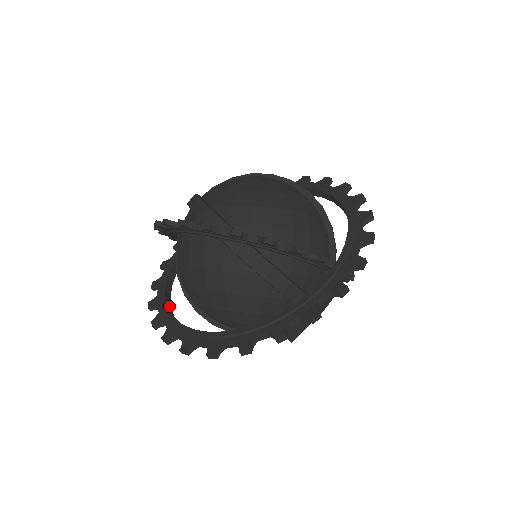
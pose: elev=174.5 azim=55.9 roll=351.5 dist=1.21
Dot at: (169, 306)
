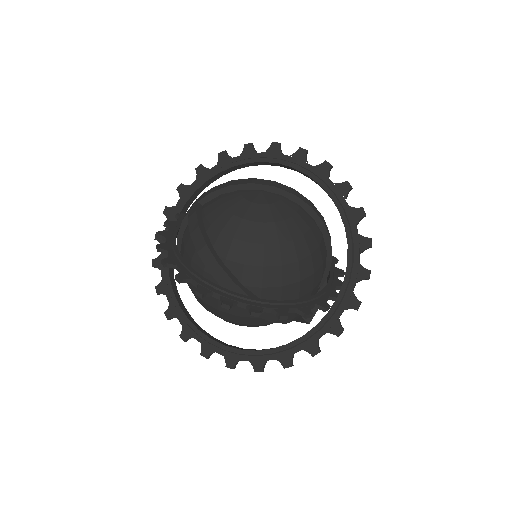
Dot at: (177, 297)
